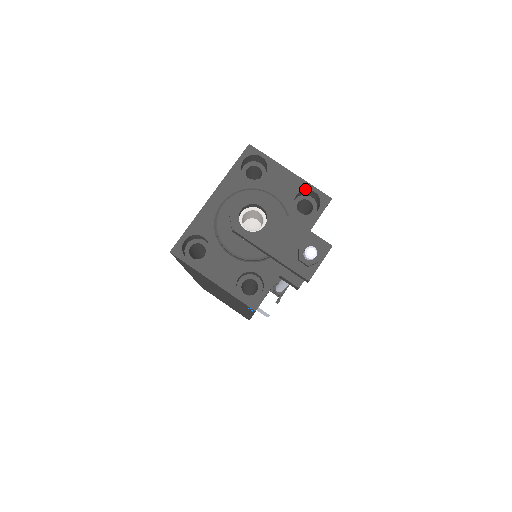
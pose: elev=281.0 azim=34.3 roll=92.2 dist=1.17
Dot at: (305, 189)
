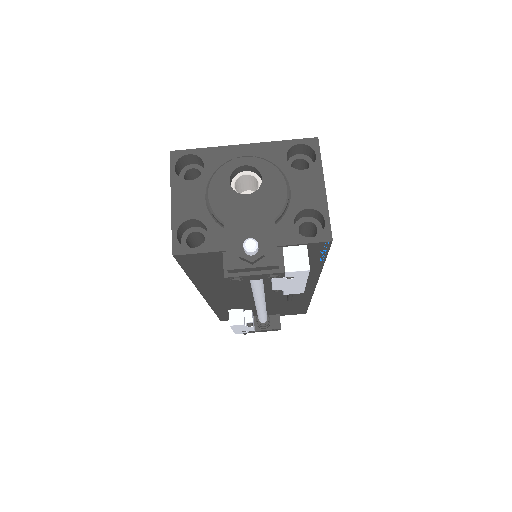
Dot at: (320, 212)
